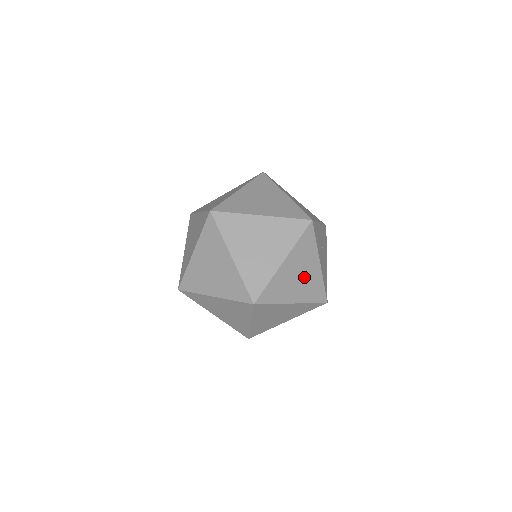
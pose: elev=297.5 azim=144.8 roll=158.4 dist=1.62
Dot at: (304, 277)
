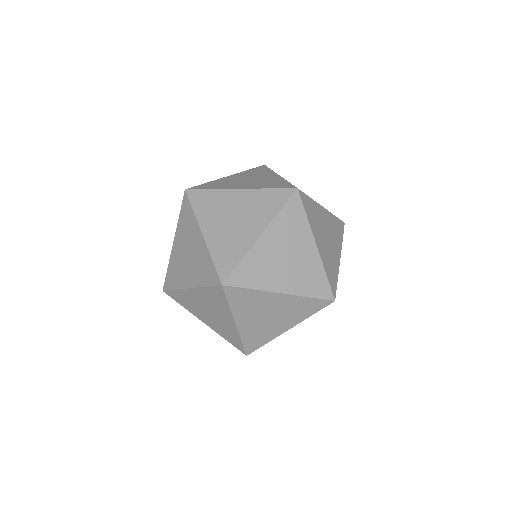
Dot at: (329, 245)
